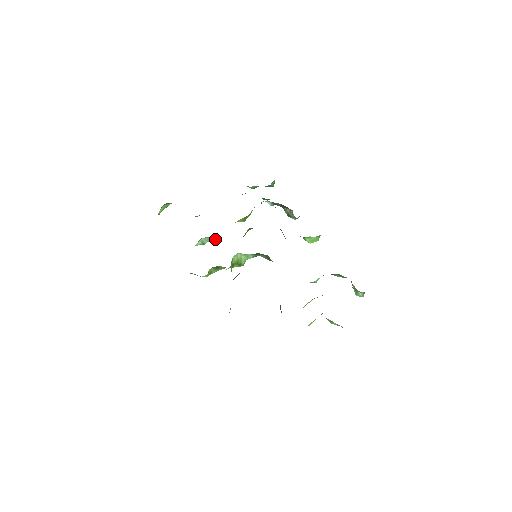
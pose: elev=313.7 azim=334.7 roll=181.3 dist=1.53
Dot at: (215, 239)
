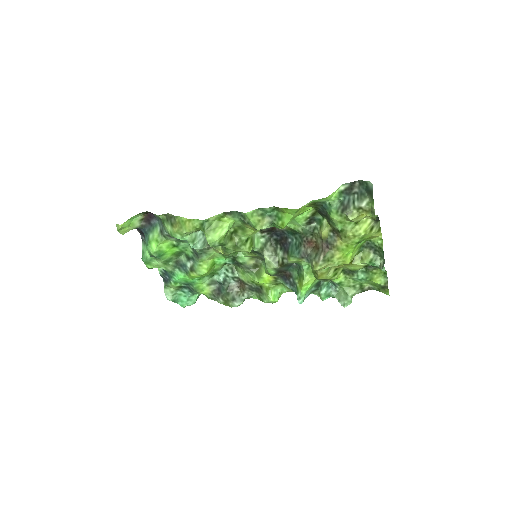
Dot at: (203, 246)
